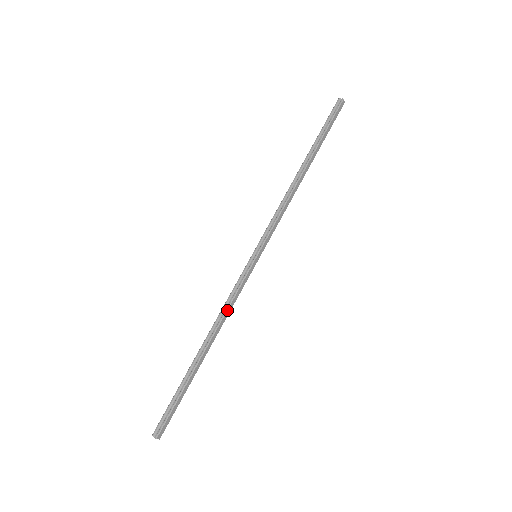
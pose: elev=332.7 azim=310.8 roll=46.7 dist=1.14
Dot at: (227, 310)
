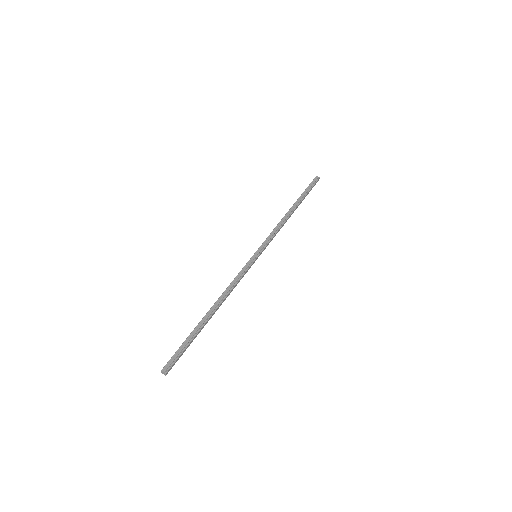
Dot at: (233, 287)
